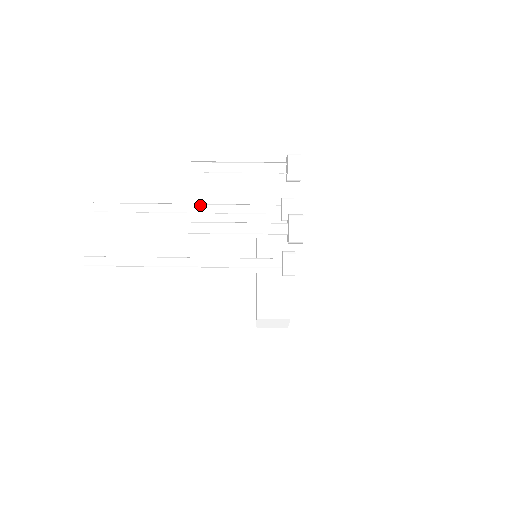
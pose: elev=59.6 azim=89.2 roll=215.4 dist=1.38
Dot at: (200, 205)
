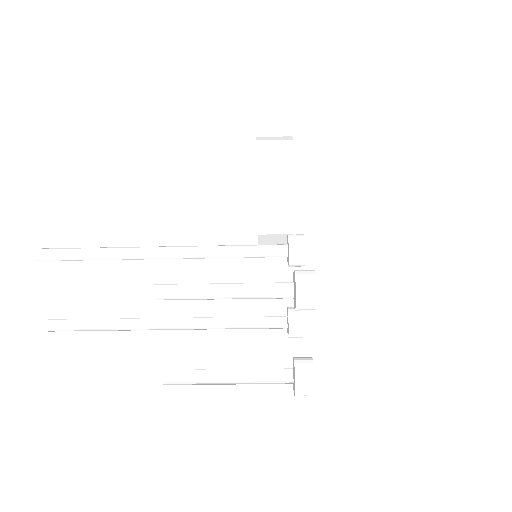
Dot at: (176, 246)
